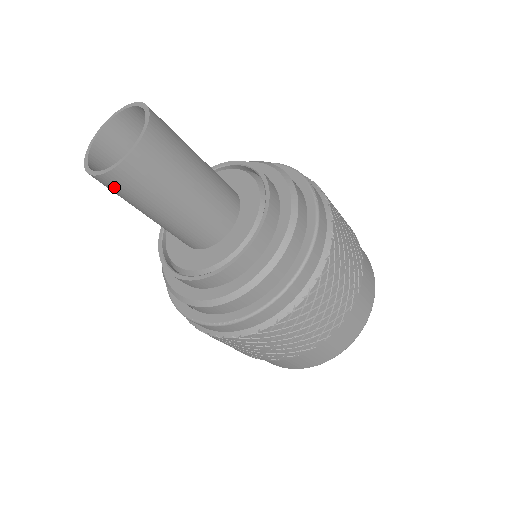
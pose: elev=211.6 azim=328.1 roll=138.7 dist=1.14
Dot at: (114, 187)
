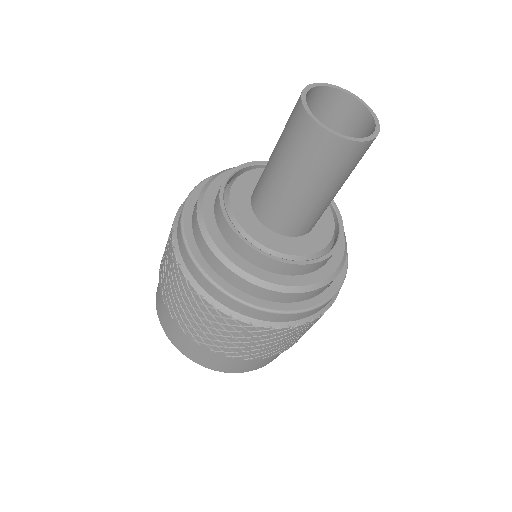
Dot at: (302, 133)
